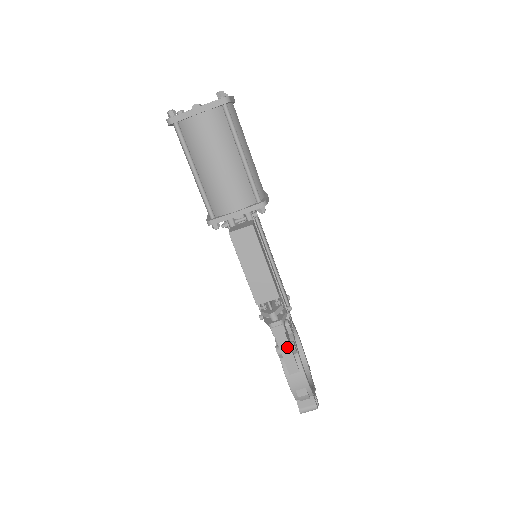
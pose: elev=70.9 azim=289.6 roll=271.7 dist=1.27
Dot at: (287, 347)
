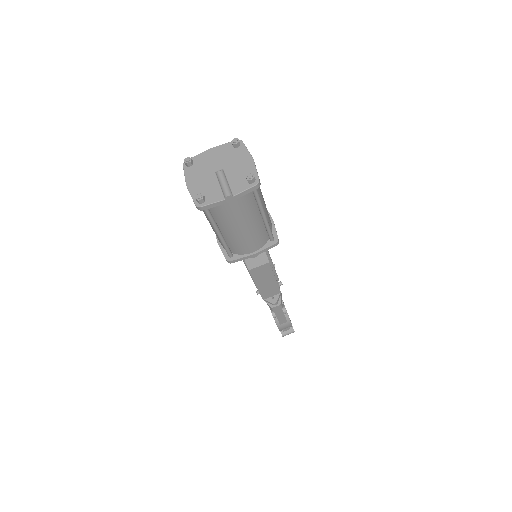
Dot at: (282, 314)
